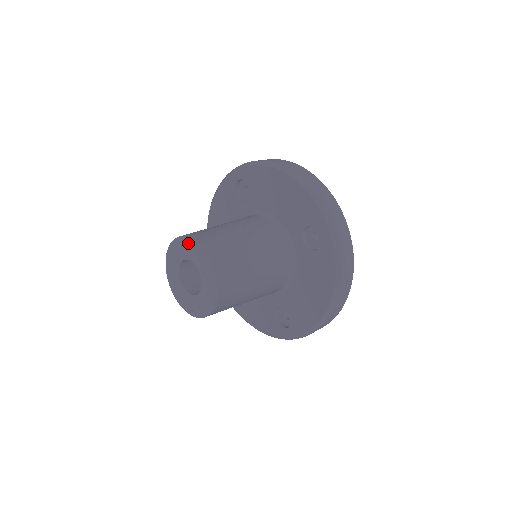
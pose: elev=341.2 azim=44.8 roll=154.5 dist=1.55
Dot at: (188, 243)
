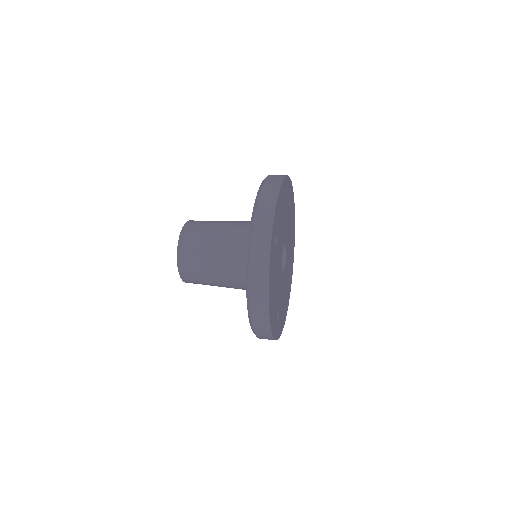
Dot at: occluded
